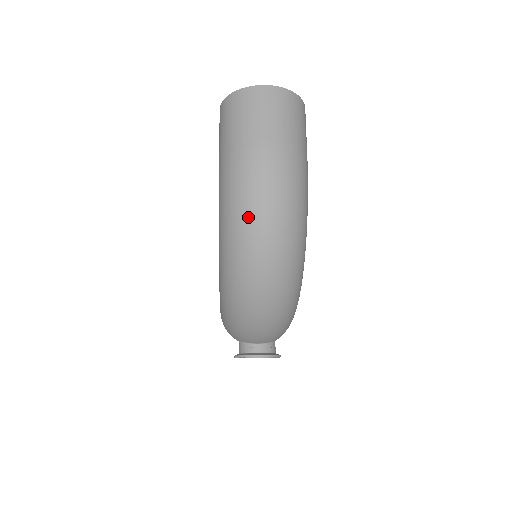
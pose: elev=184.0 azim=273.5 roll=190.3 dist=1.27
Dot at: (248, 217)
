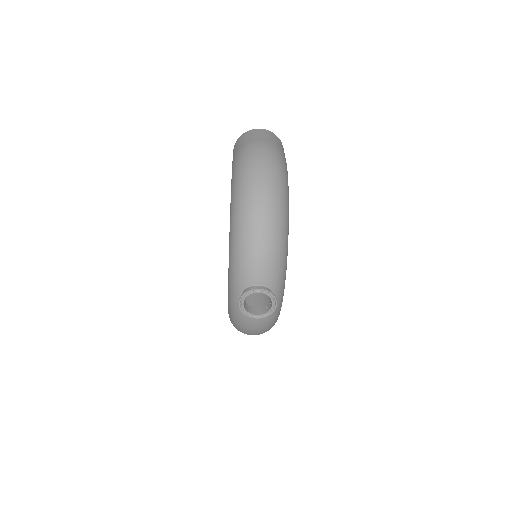
Dot at: (250, 167)
